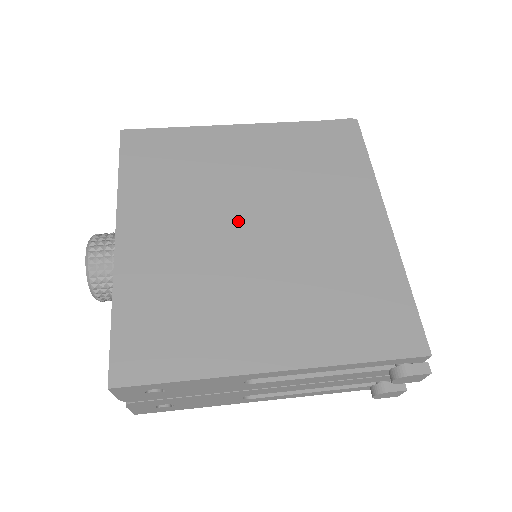
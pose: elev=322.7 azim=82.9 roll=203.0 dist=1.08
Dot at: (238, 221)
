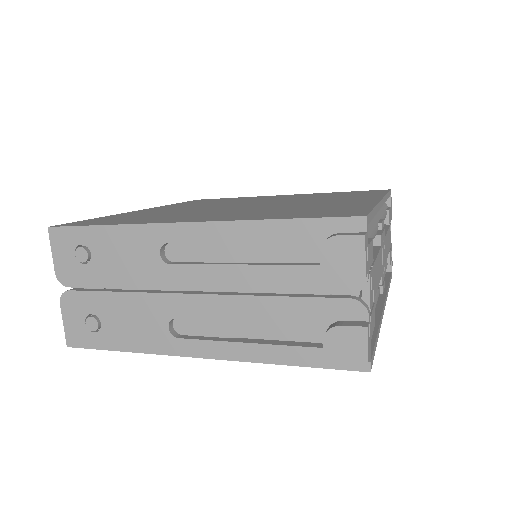
Dot at: (239, 204)
